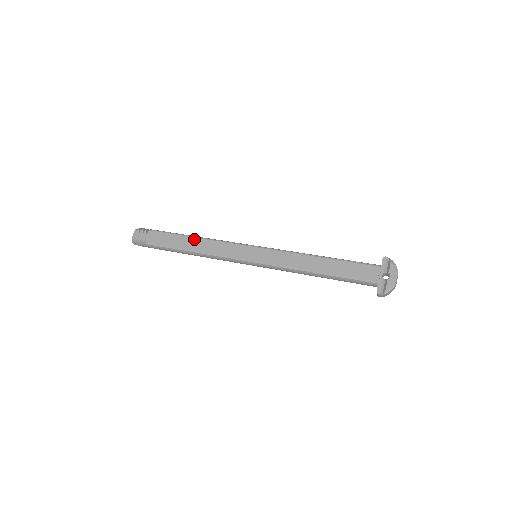
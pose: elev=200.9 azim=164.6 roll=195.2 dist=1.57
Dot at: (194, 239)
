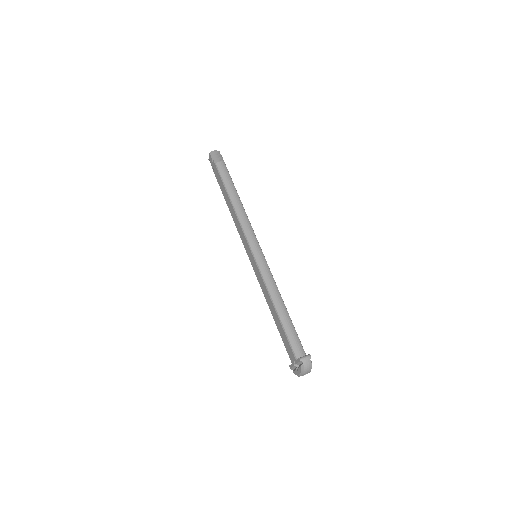
Dot at: (230, 203)
